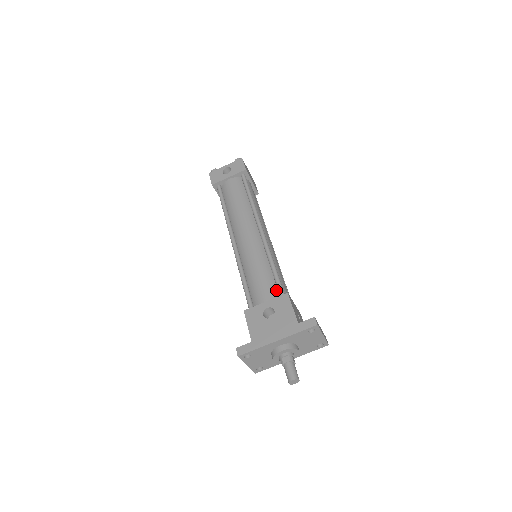
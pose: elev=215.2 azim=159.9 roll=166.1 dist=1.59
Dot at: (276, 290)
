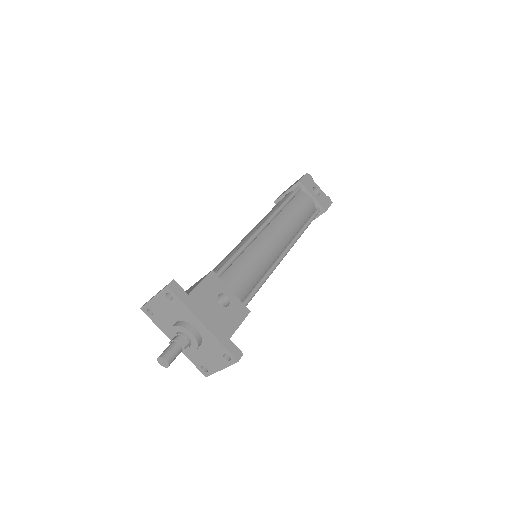
Dot at: (244, 296)
